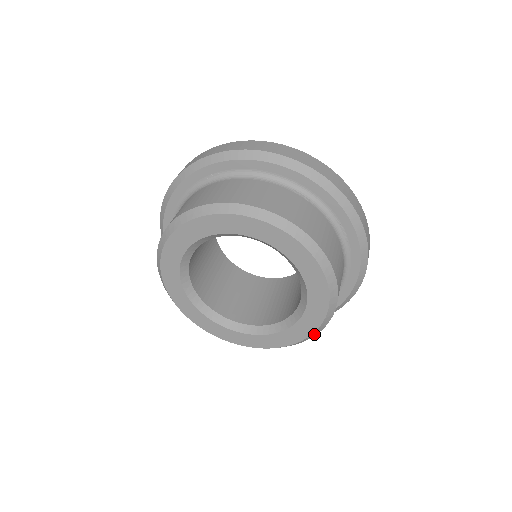
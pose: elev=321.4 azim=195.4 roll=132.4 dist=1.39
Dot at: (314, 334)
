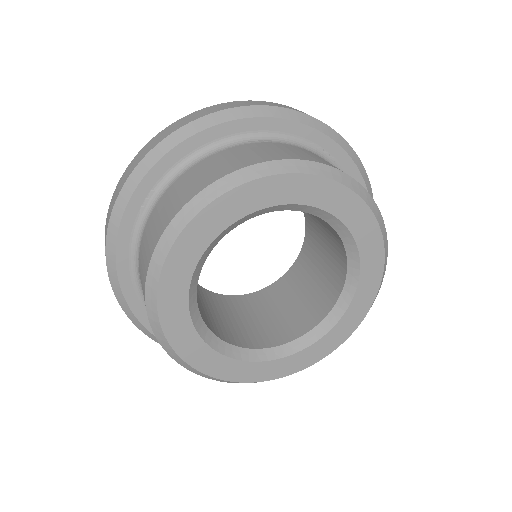
Dot at: (382, 278)
